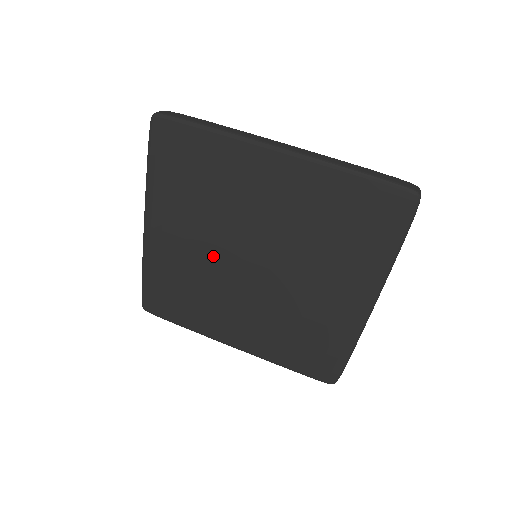
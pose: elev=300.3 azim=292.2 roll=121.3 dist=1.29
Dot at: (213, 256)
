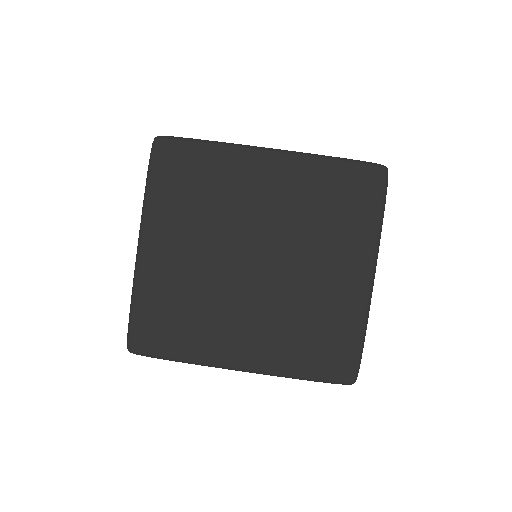
Dot at: (214, 261)
